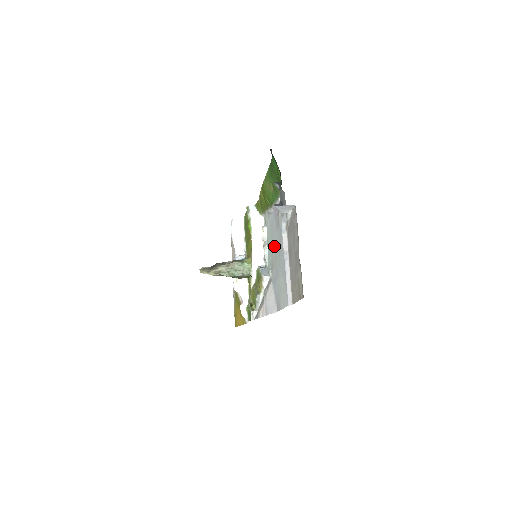
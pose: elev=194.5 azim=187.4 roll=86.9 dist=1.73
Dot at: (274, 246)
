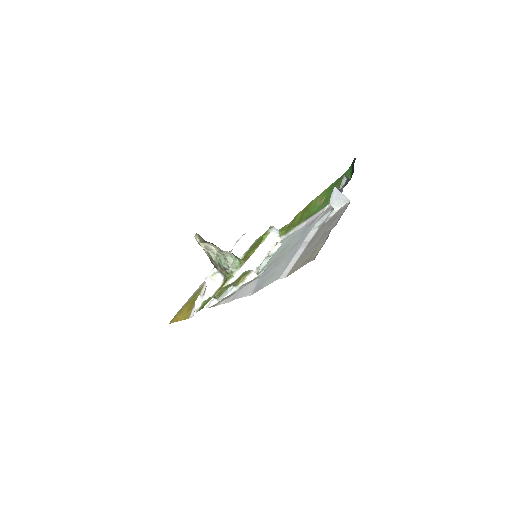
Dot at: (286, 248)
